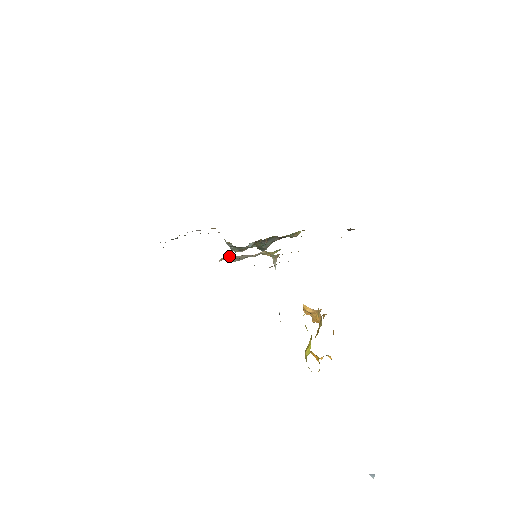
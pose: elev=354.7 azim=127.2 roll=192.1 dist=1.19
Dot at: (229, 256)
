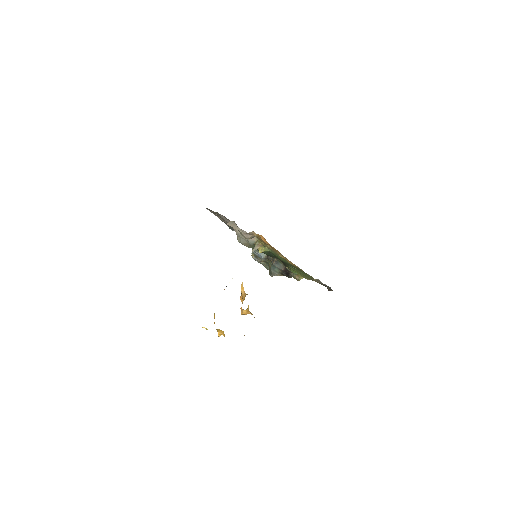
Dot at: (235, 223)
